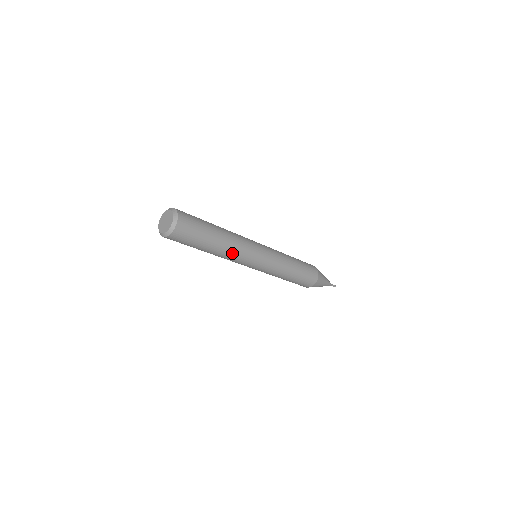
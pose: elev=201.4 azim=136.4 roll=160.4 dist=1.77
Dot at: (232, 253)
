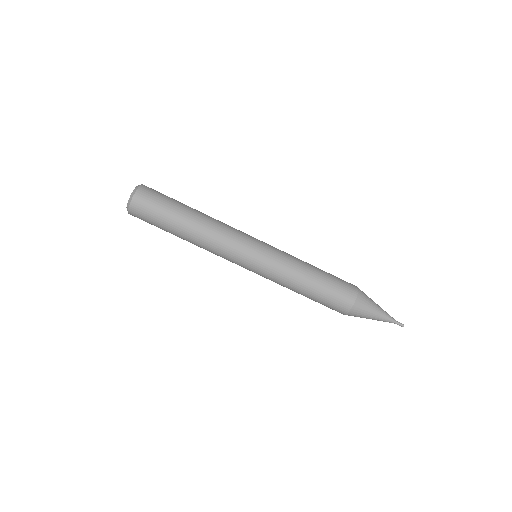
Dot at: (219, 221)
